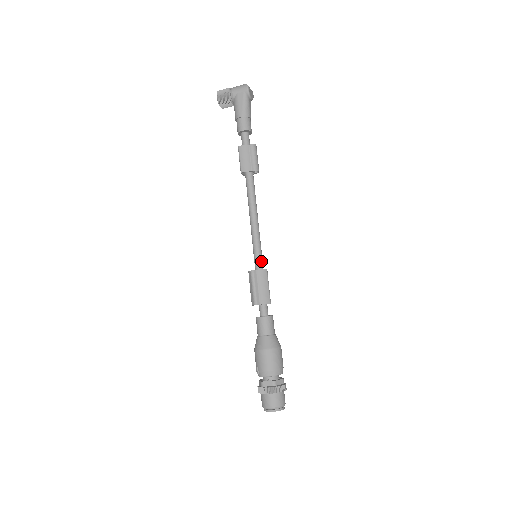
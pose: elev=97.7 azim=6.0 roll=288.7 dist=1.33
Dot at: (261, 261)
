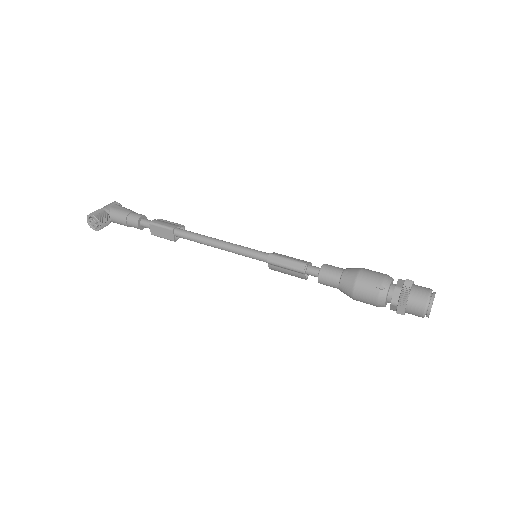
Dot at: (265, 253)
